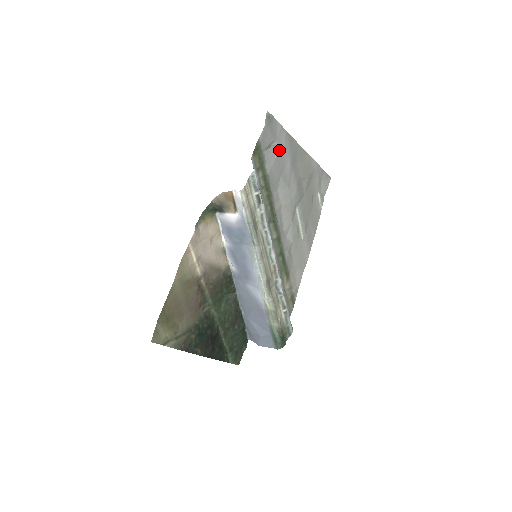
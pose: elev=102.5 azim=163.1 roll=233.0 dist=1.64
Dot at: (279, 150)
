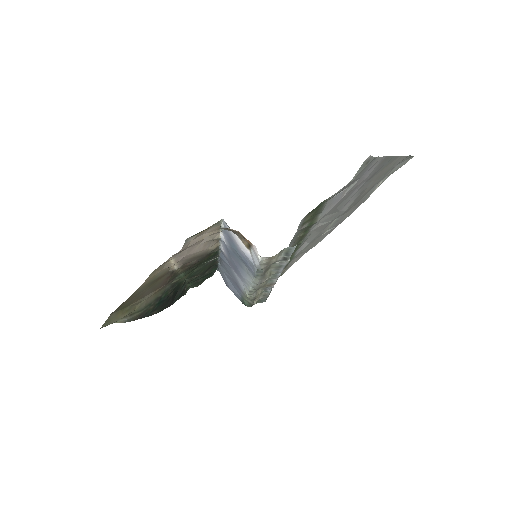
Dot at: (355, 186)
